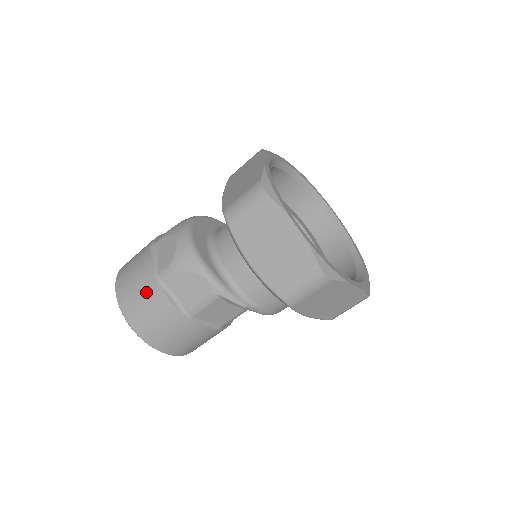
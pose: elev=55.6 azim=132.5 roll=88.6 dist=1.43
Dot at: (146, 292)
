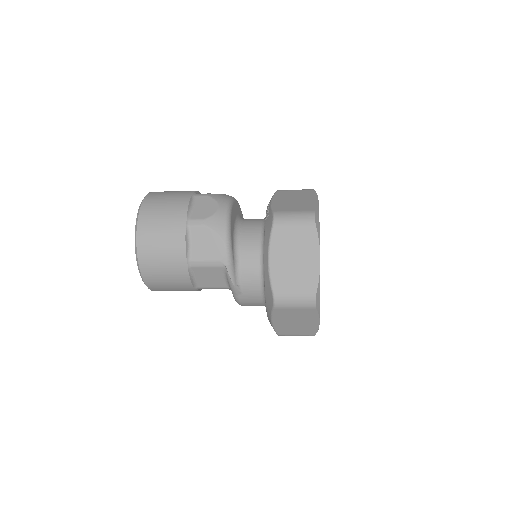
Dot at: (170, 225)
